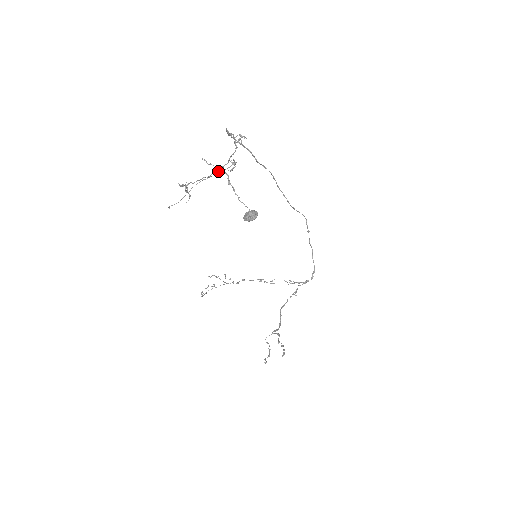
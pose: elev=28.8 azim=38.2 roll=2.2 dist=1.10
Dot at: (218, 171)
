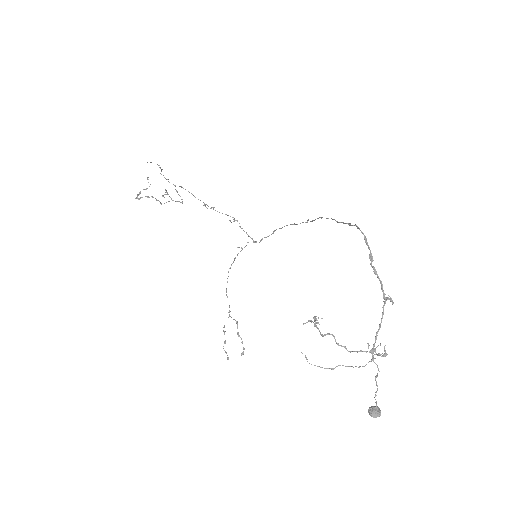
Dot at: (373, 361)
